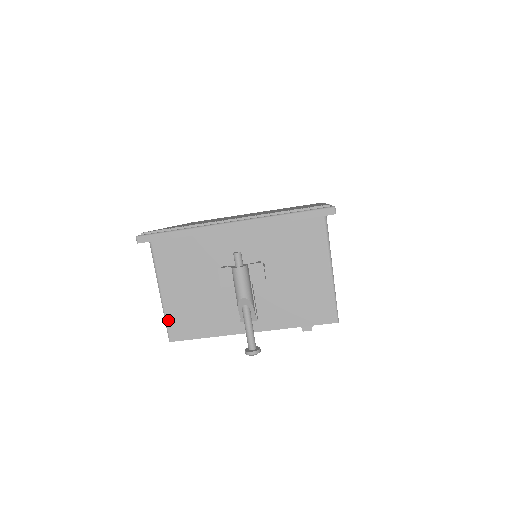
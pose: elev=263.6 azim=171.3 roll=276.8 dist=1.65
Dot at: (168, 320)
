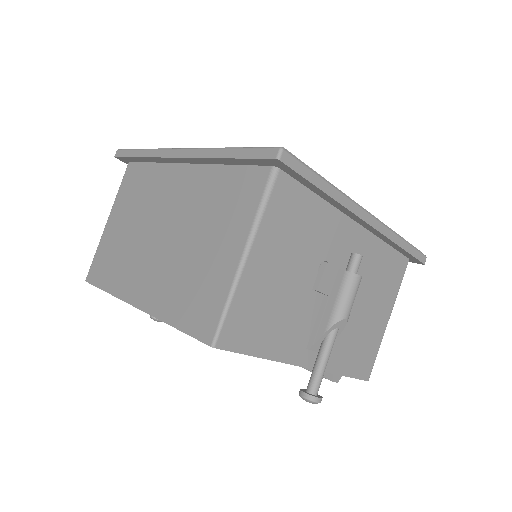
Dot at: (232, 308)
